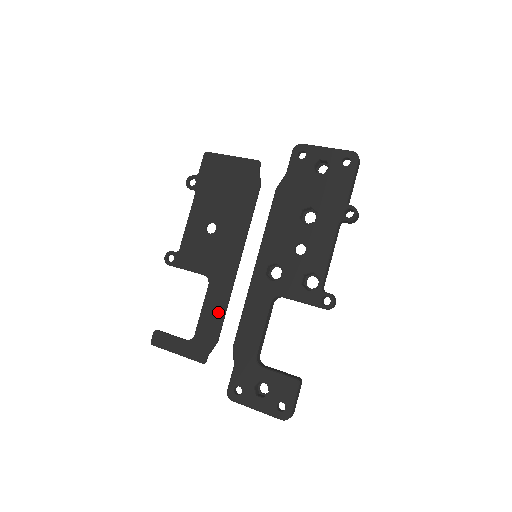
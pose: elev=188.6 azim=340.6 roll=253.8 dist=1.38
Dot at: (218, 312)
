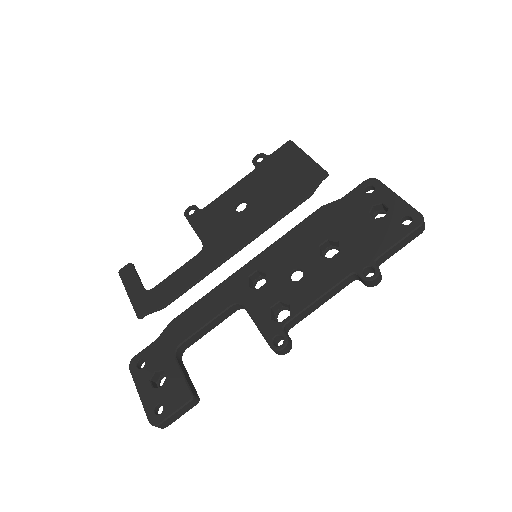
Dot at: (185, 282)
